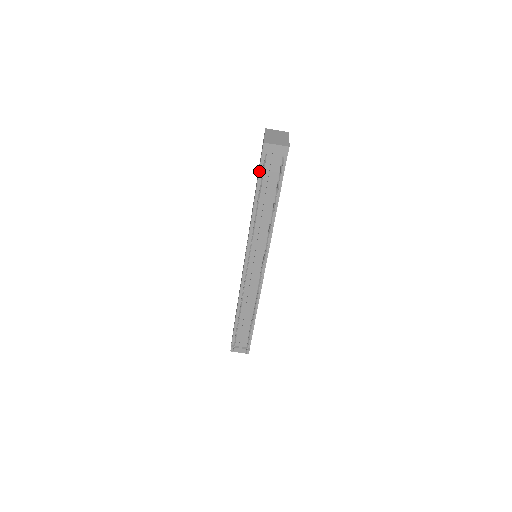
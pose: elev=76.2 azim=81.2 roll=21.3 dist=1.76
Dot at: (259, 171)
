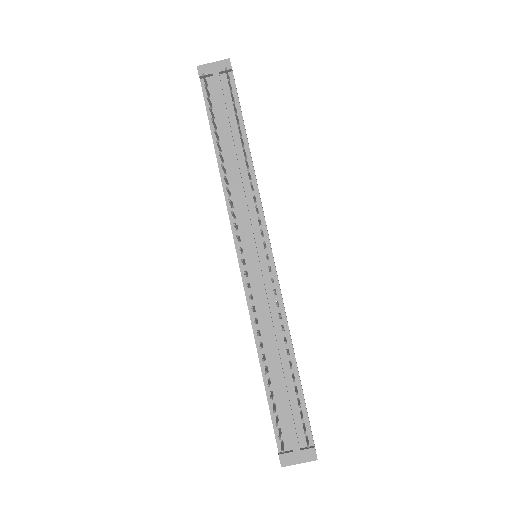
Dot at: (206, 108)
